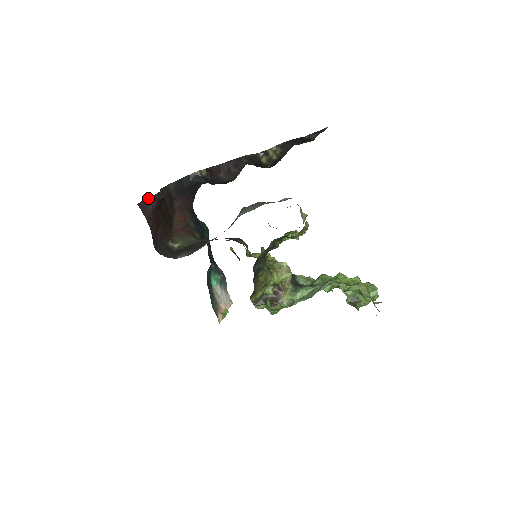
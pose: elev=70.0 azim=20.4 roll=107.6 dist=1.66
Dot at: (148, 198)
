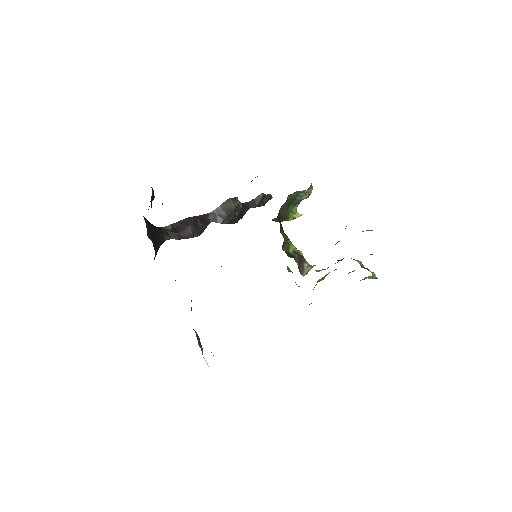
Dot at: occluded
